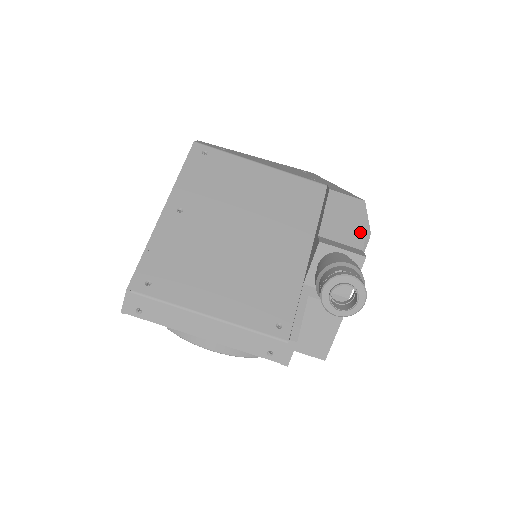
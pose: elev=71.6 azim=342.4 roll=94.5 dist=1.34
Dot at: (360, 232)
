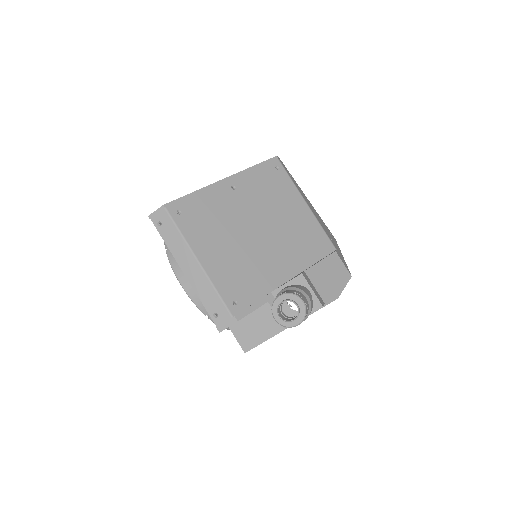
Dot at: (332, 291)
